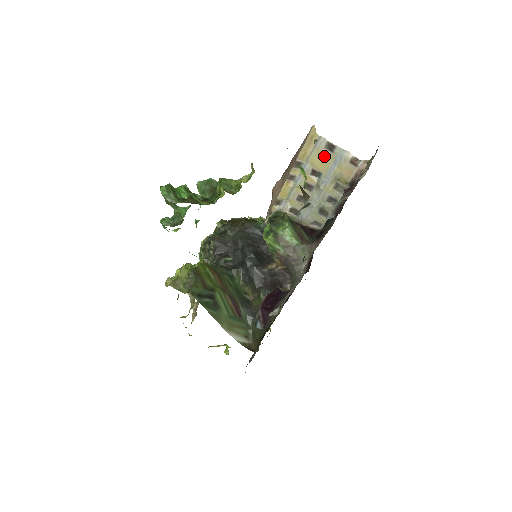
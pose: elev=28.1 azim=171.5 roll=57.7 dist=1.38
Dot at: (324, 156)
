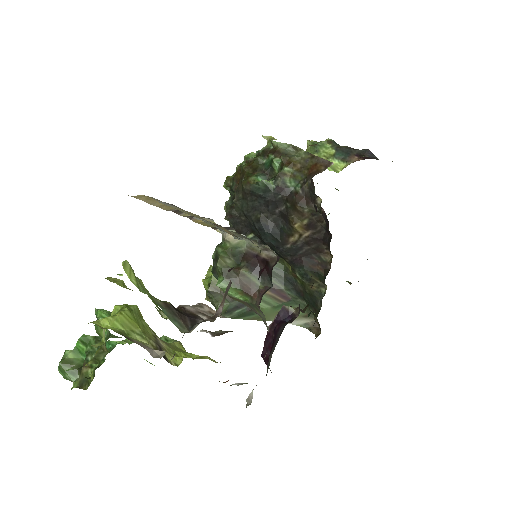
Dot at: occluded
